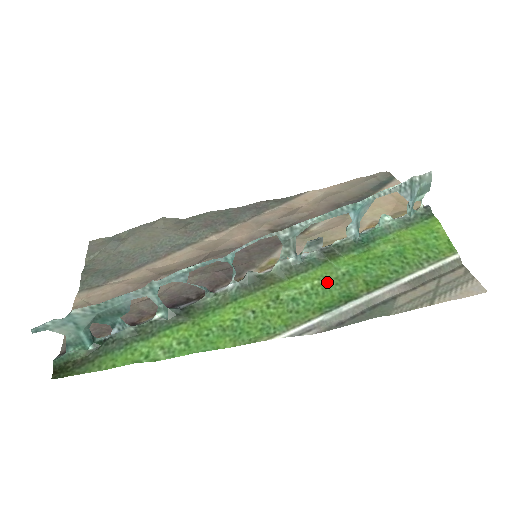
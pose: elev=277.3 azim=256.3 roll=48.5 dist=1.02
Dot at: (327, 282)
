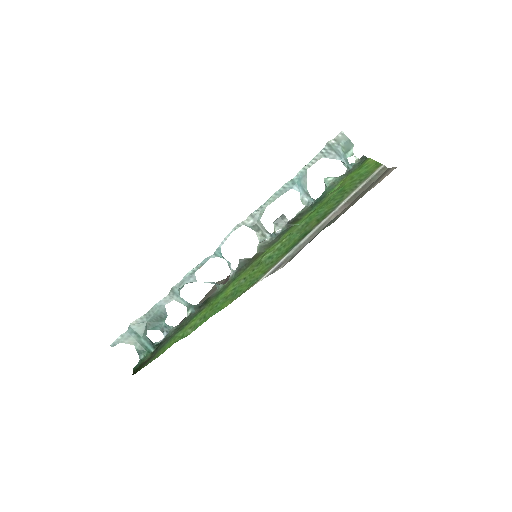
Dot at: (291, 236)
